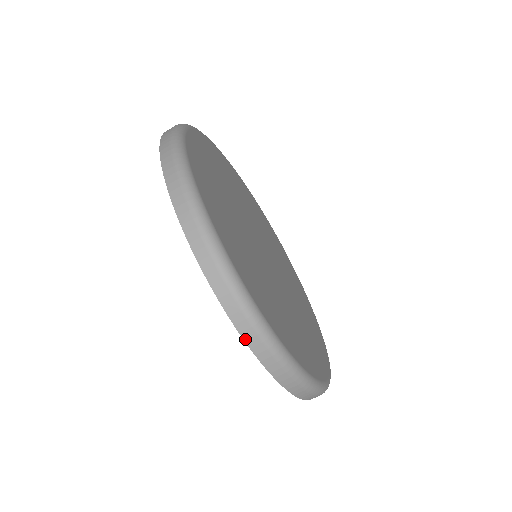
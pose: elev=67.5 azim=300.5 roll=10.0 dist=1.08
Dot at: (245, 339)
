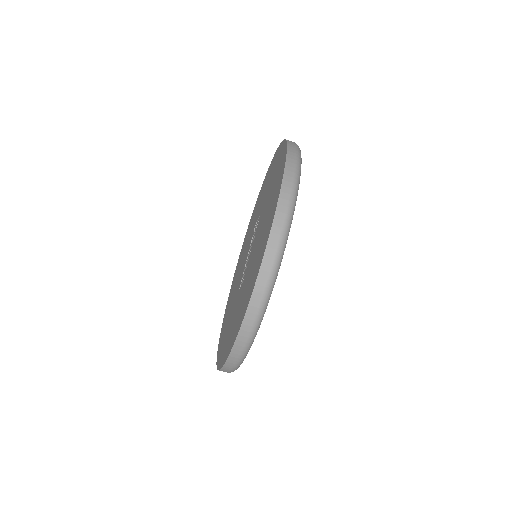
Dot at: (272, 231)
